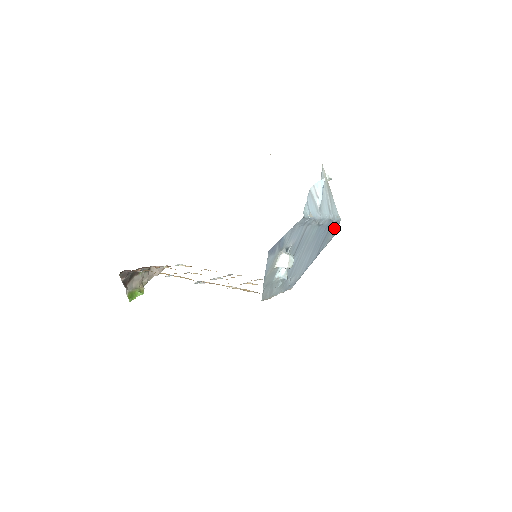
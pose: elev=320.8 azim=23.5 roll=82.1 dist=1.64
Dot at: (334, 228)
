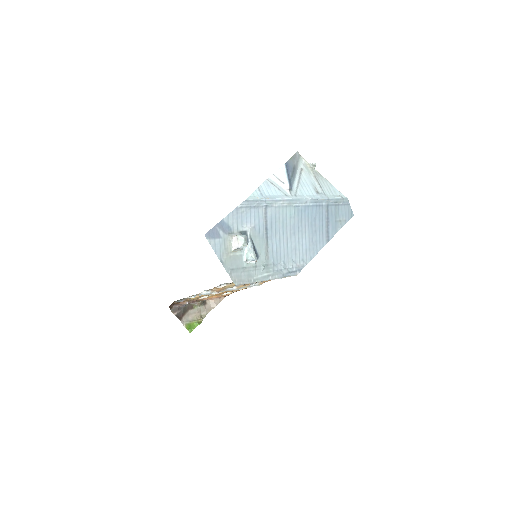
Dot at: (342, 208)
